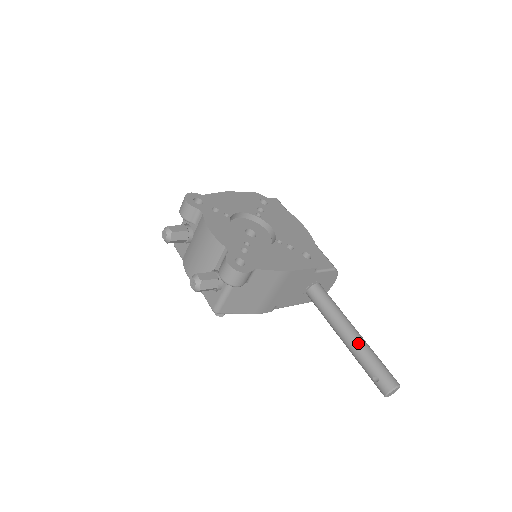
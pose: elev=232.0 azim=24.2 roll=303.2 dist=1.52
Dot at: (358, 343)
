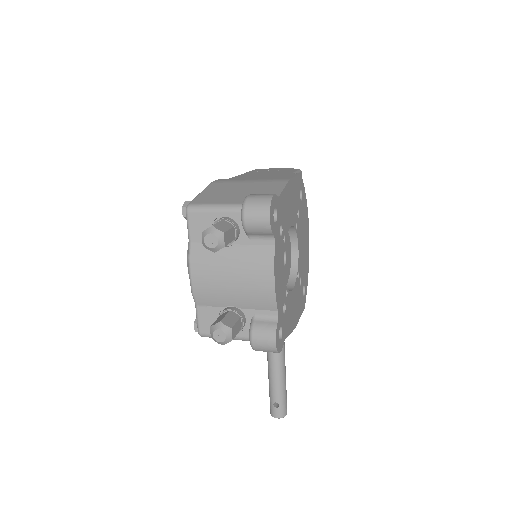
Dot at: (282, 373)
